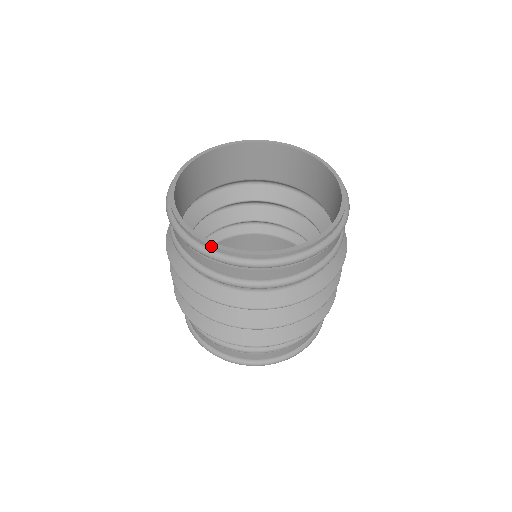
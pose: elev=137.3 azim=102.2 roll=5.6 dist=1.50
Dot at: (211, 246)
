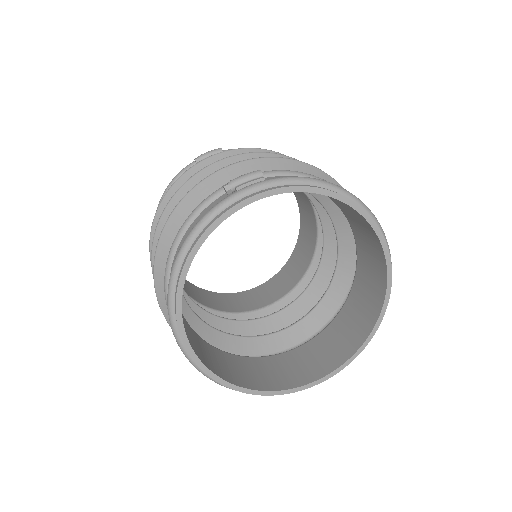
Dot at: (247, 393)
